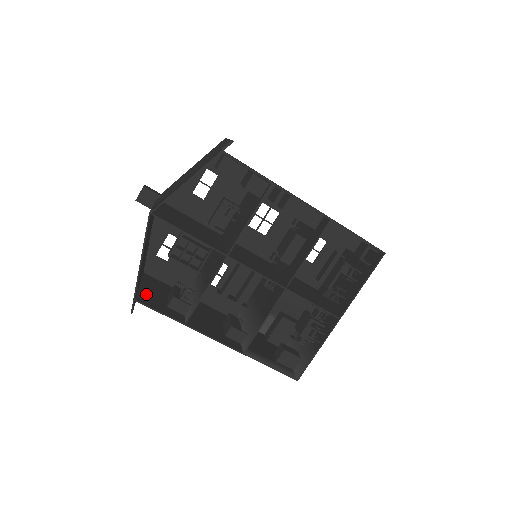
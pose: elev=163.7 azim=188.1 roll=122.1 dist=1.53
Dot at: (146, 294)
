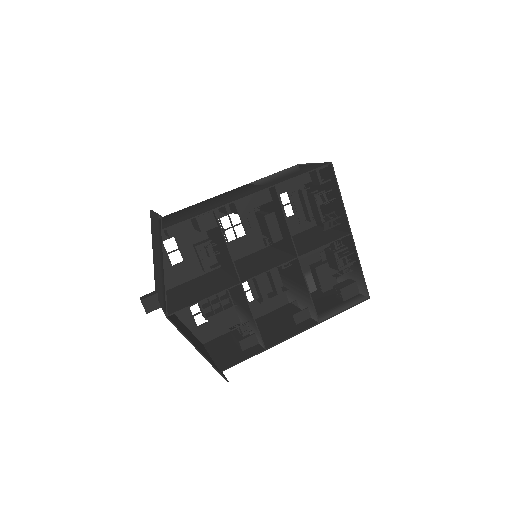
Dot at: (221, 359)
